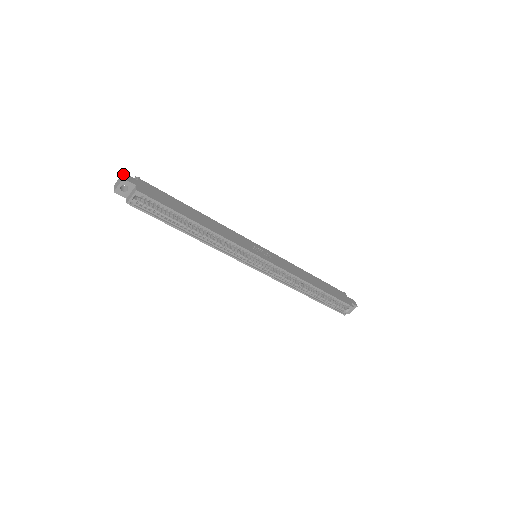
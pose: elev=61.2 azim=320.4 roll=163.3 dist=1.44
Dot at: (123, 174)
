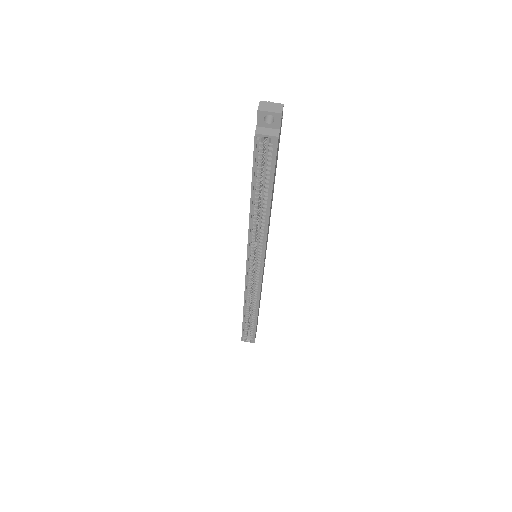
Dot at: occluded
